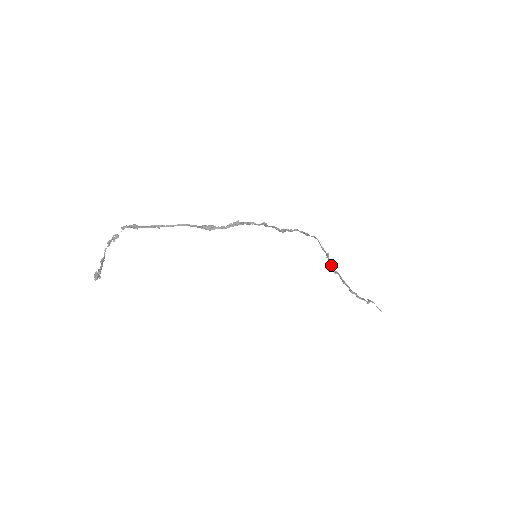
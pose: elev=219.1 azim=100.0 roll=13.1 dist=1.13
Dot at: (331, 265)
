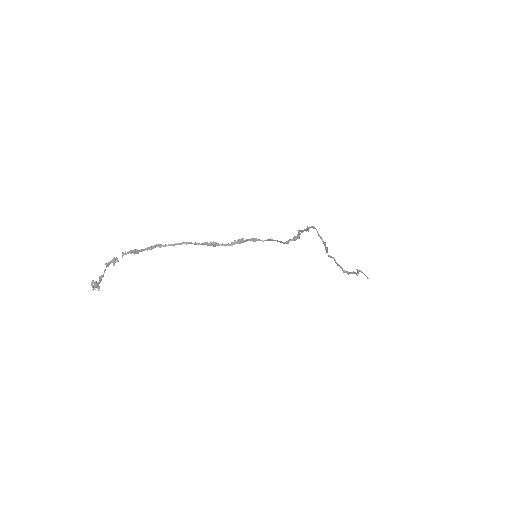
Dot at: (327, 250)
